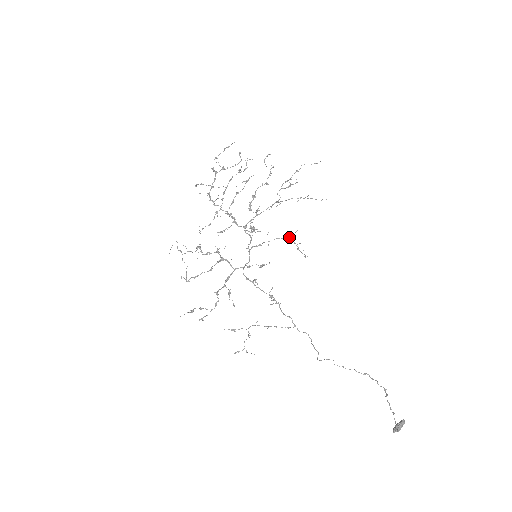
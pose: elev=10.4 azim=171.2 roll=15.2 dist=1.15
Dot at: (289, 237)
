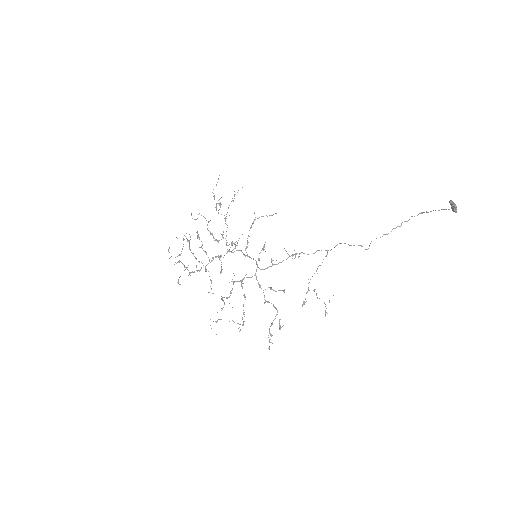
Dot at: (255, 219)
